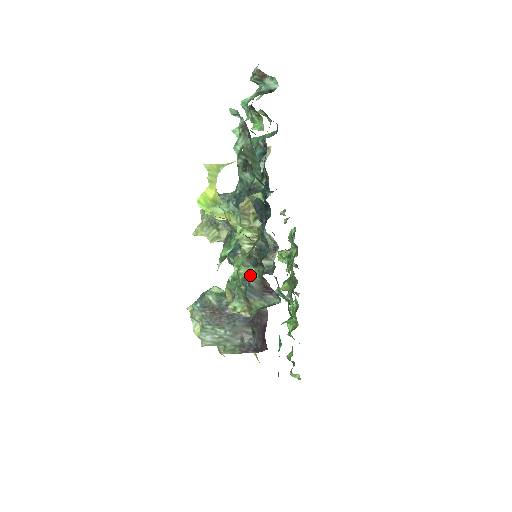
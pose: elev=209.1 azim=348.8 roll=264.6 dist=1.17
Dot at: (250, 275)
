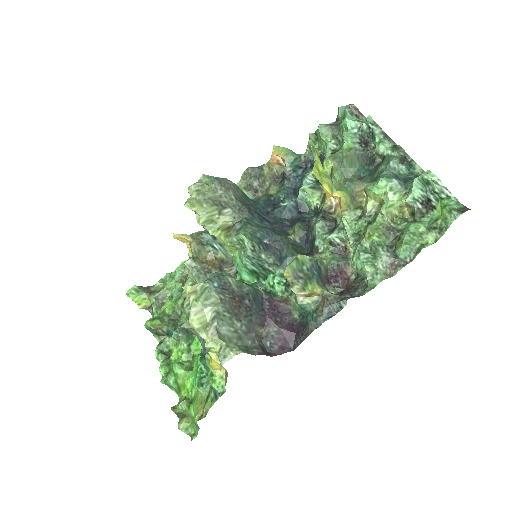
Dot at: (320, 259)
